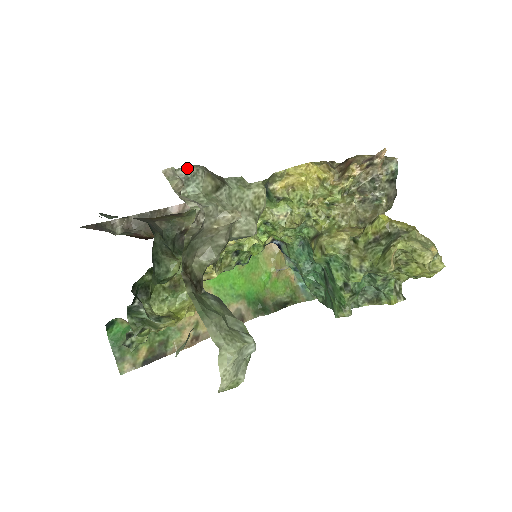
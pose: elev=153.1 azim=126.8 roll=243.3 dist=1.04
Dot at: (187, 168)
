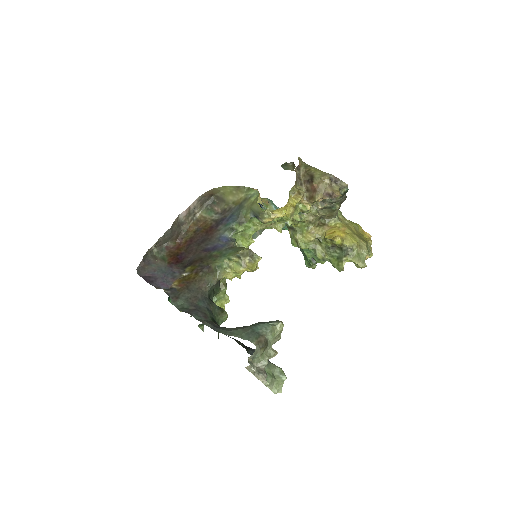
Dot at: (253, 355)
